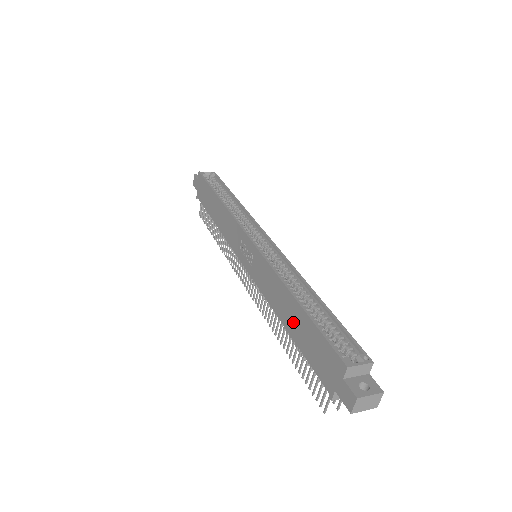
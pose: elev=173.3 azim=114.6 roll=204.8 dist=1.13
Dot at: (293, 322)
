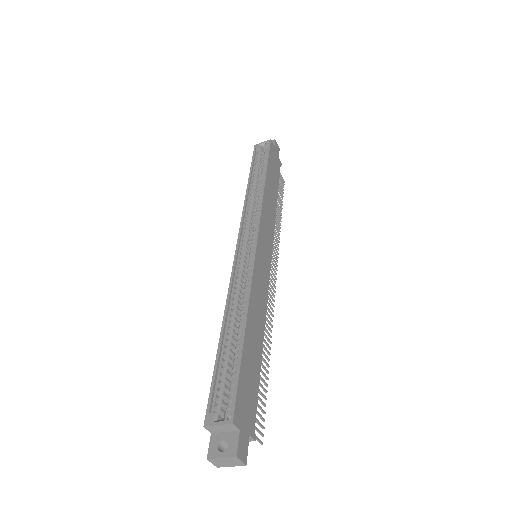
Dot at: occluded
